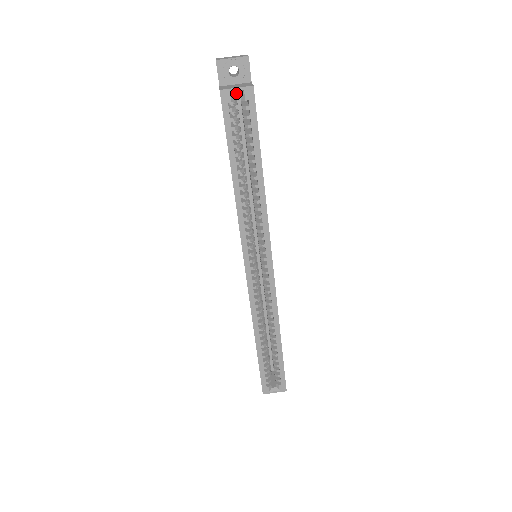
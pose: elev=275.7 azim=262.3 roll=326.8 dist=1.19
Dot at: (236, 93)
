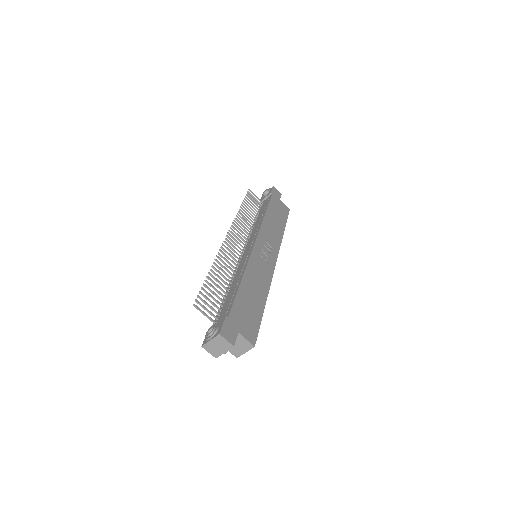
Dot at: (244, 349)
